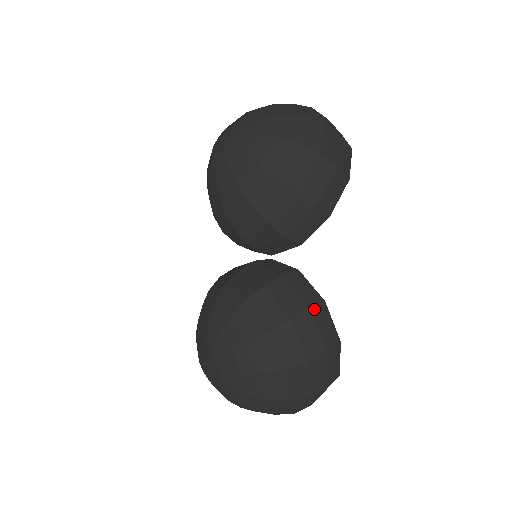
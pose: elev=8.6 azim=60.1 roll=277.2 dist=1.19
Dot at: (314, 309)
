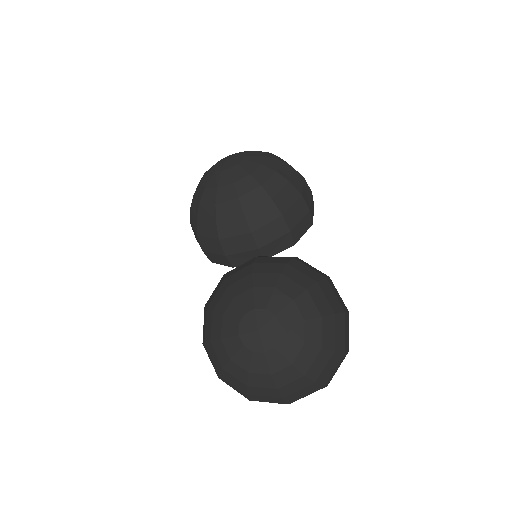
Dot at: (330, 279)
